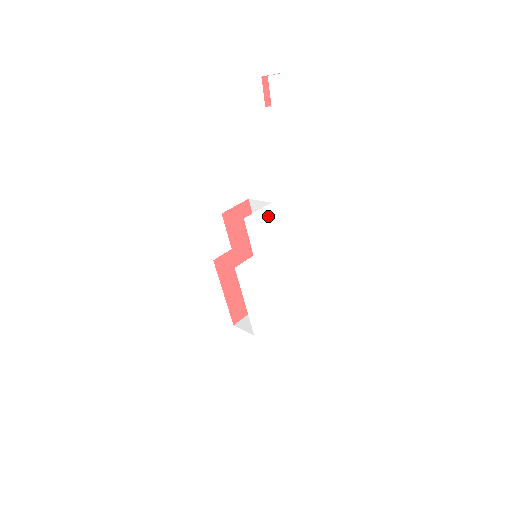
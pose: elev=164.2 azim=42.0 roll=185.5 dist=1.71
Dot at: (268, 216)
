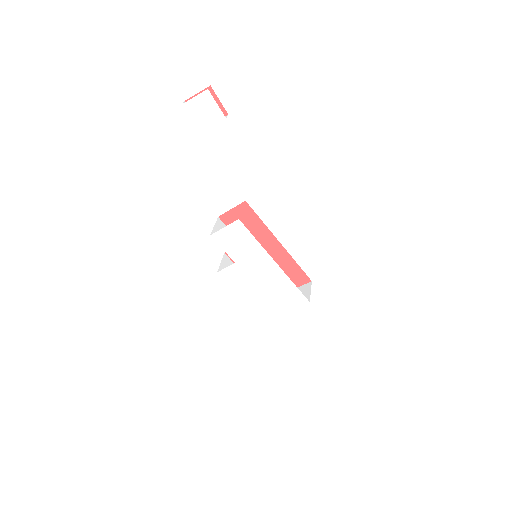
Dot at: (240, 230)
